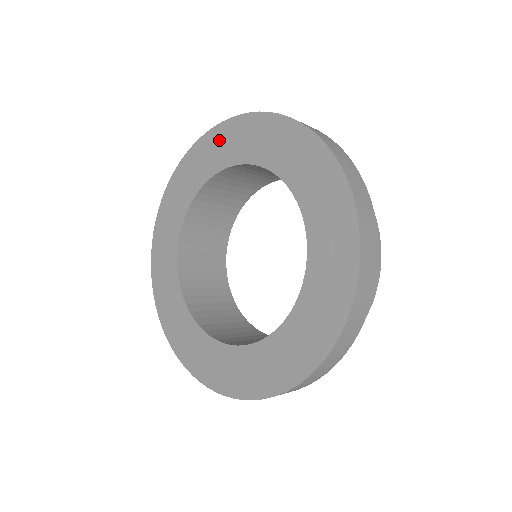
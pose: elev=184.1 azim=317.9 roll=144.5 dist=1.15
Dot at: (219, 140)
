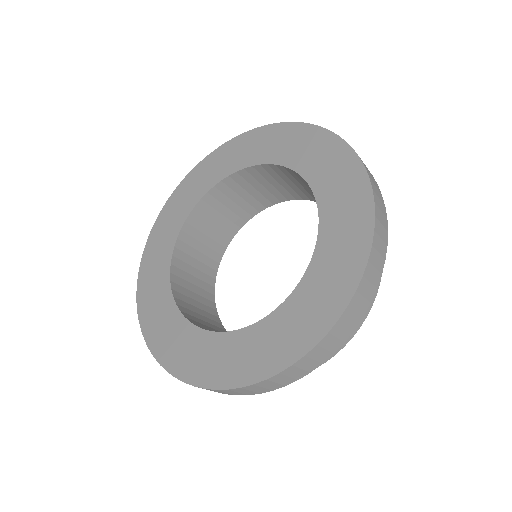
Dot at: (280, 136)
